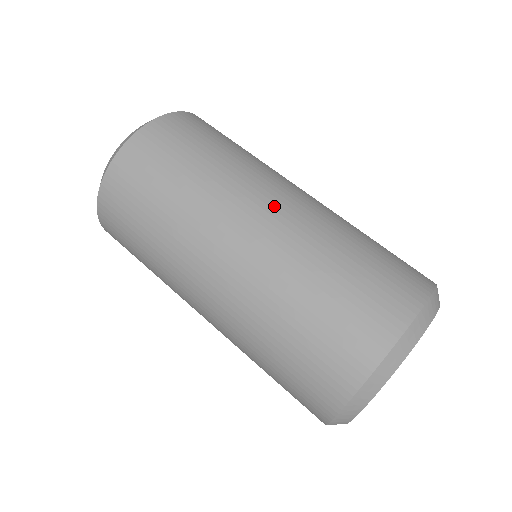
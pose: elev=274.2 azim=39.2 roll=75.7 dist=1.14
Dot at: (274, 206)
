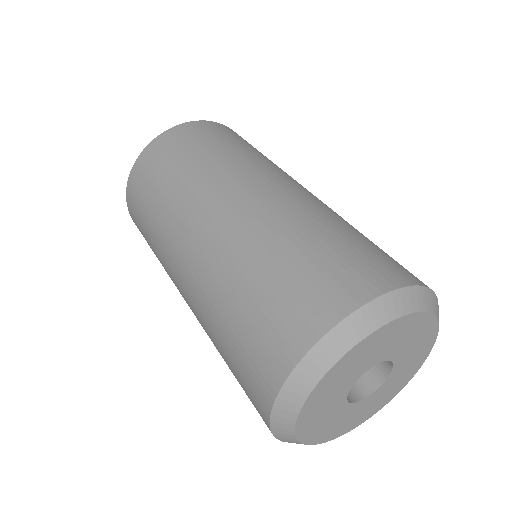
Dot at: (290, 185)
